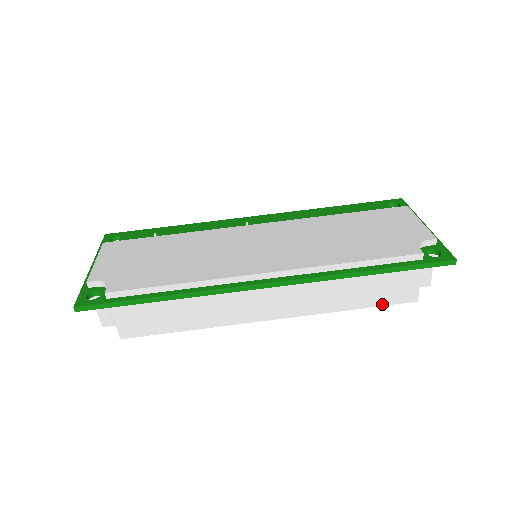
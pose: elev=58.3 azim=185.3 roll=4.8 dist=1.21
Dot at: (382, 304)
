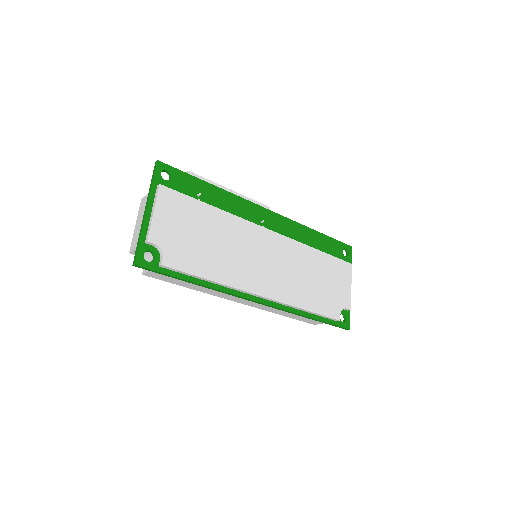
Dot at: occluded
